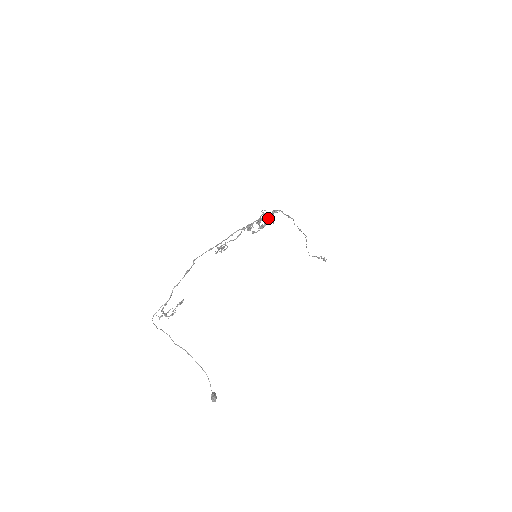
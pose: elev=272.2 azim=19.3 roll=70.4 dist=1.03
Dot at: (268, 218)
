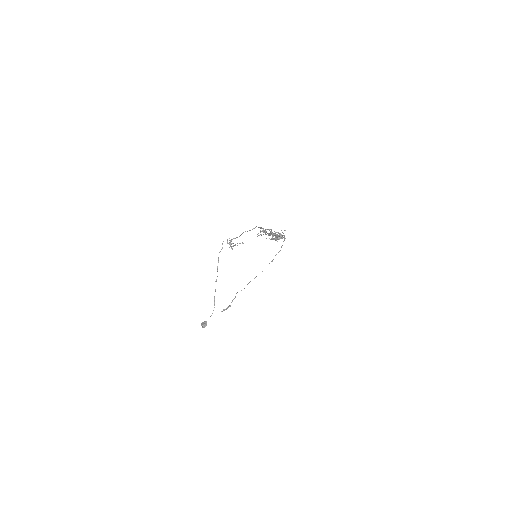
Dot at: (282, 236)
